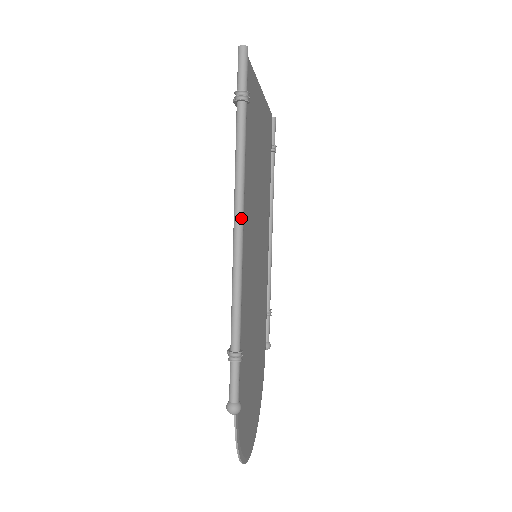
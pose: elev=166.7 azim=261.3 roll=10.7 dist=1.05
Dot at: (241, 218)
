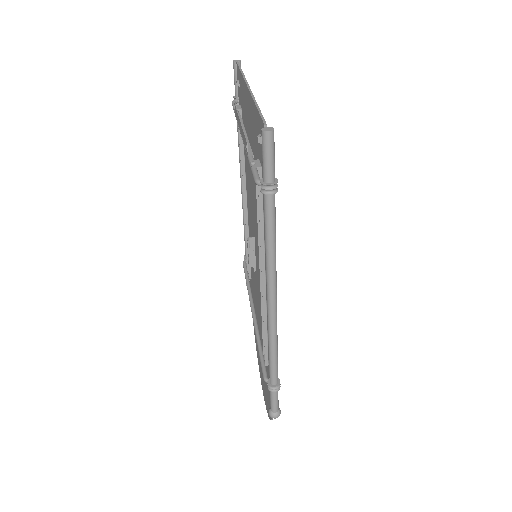
Dot at: (275, 296)
